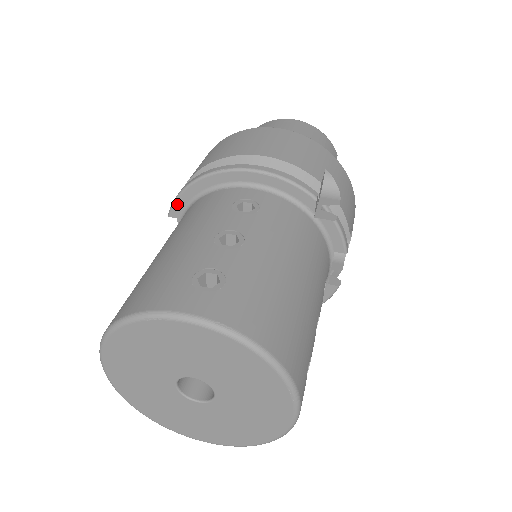
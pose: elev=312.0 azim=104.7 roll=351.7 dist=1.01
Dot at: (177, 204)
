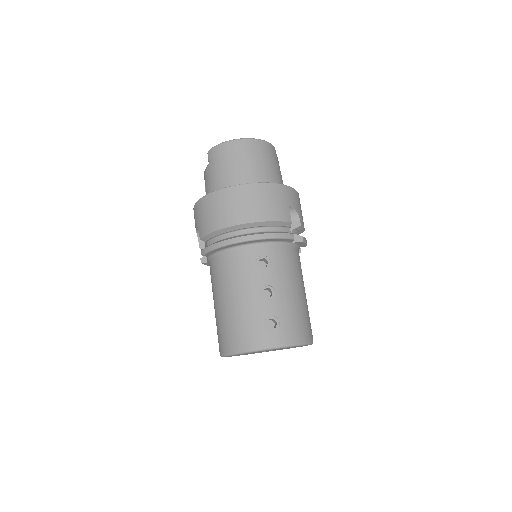
Dot at: (209, 253)
